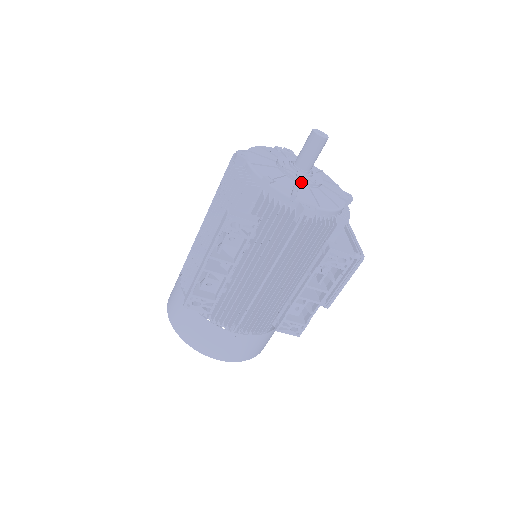
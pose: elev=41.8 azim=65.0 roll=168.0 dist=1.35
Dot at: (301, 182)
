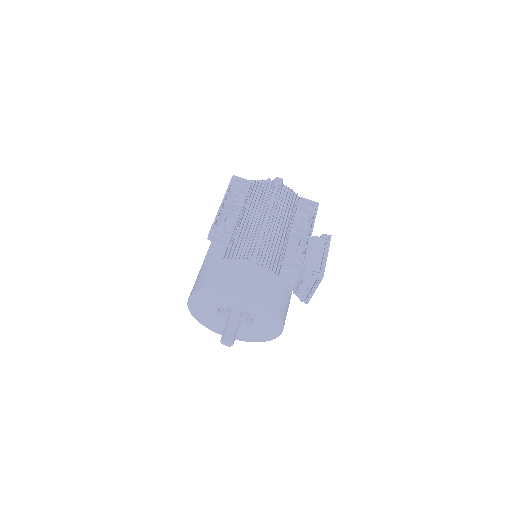
Dot at: occluded
